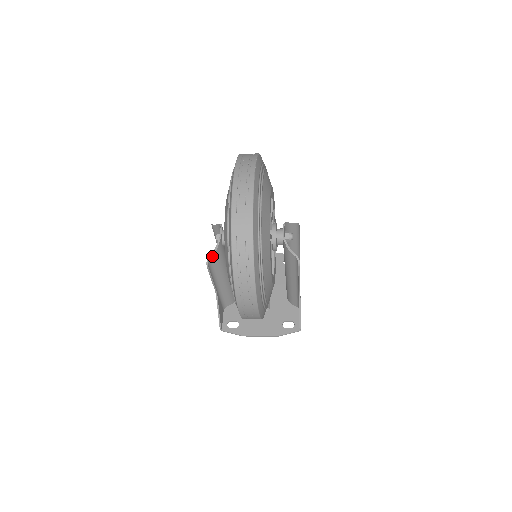
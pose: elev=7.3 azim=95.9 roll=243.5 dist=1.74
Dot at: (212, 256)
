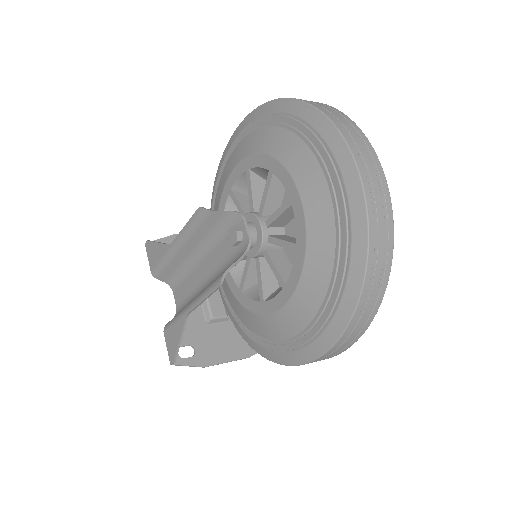
Dot at: (230, 269)
